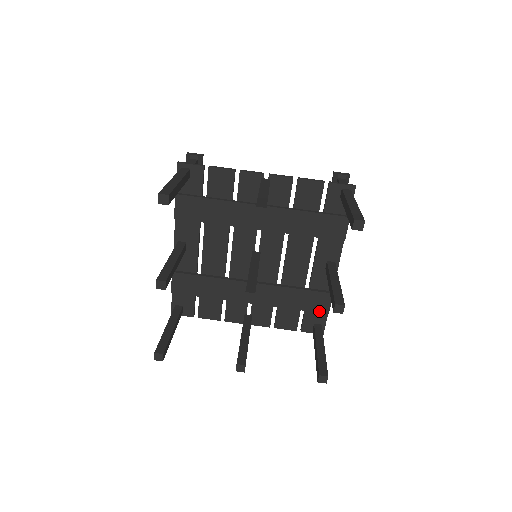
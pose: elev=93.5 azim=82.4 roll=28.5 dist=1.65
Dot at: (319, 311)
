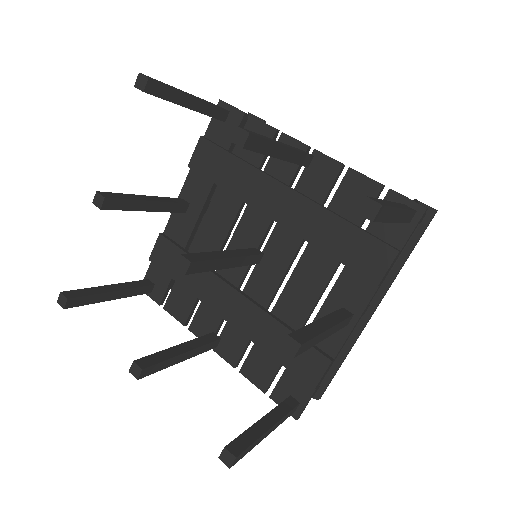
Dot at: (303, 378)
